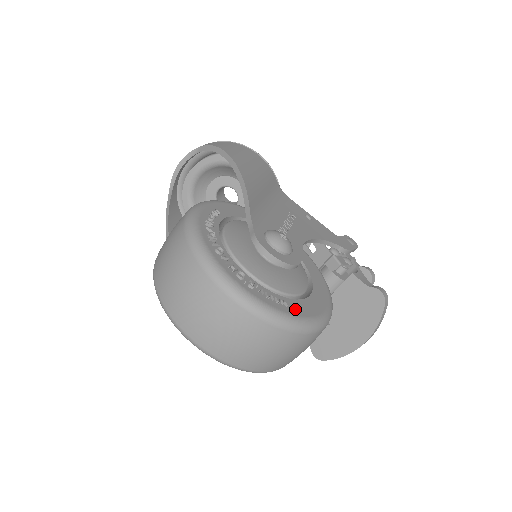
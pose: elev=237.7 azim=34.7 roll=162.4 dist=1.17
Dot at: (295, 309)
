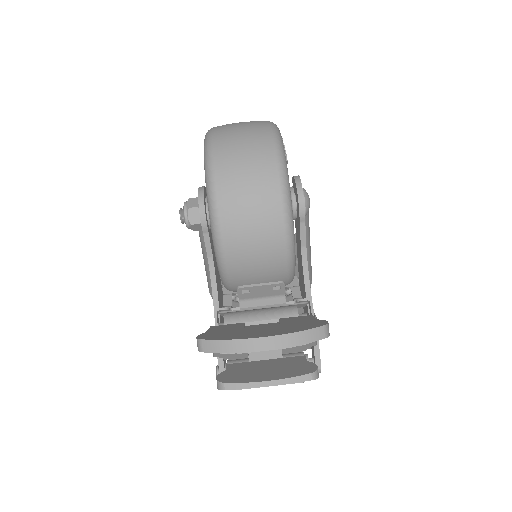
Dot at: occluded
